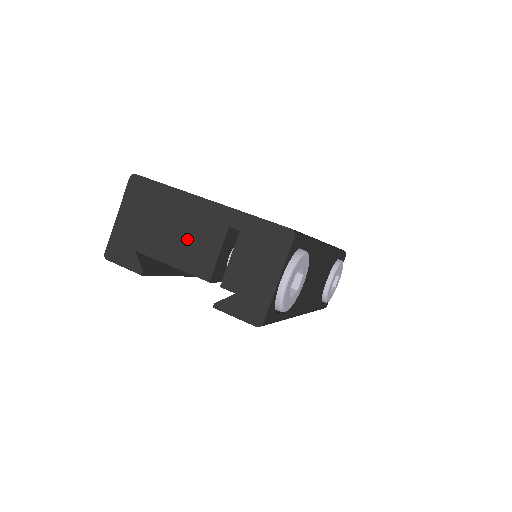
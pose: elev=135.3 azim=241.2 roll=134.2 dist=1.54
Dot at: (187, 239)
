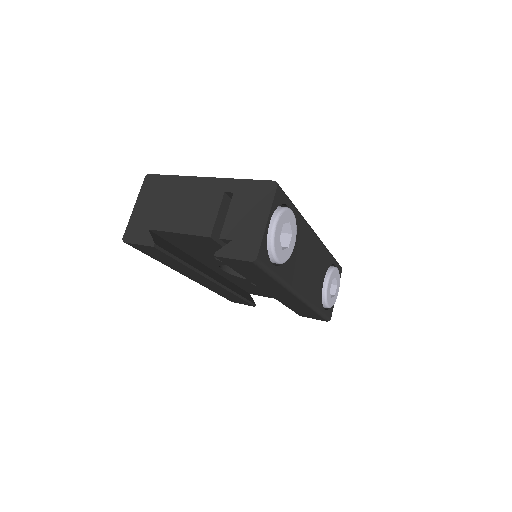
Dot at: (191, 209)
